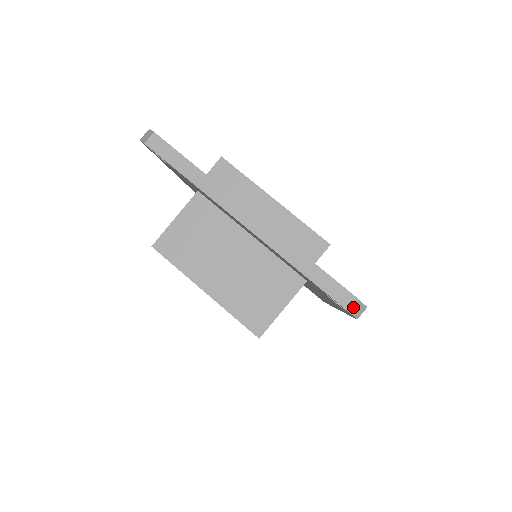
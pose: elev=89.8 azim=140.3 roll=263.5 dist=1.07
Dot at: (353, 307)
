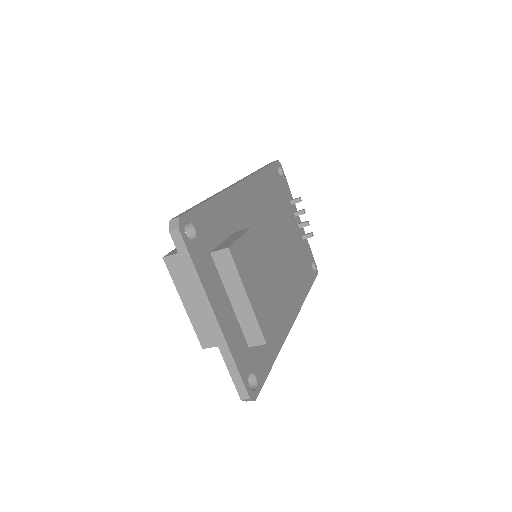
Dot at: (245, 399)
